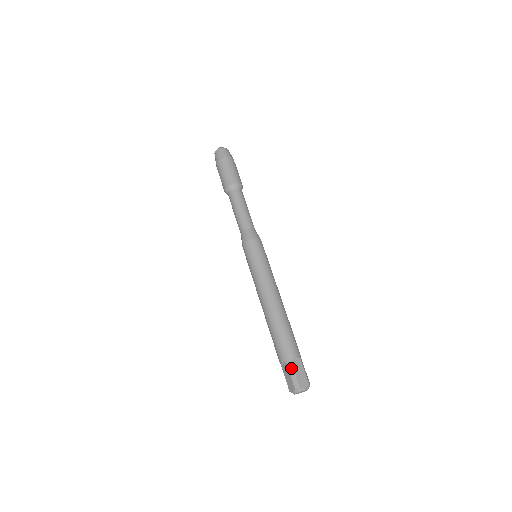
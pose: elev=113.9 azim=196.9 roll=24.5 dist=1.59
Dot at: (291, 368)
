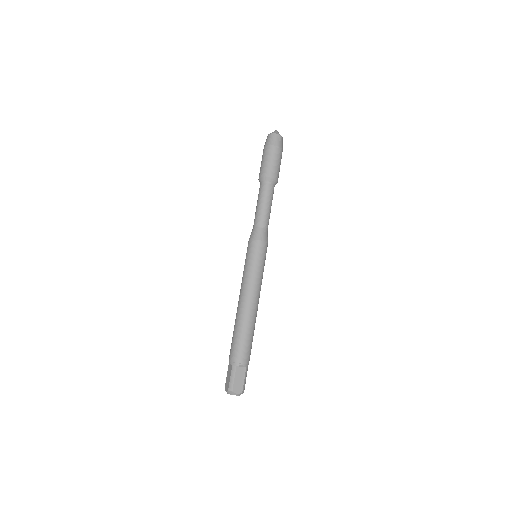
Dot at: (234, 372)
